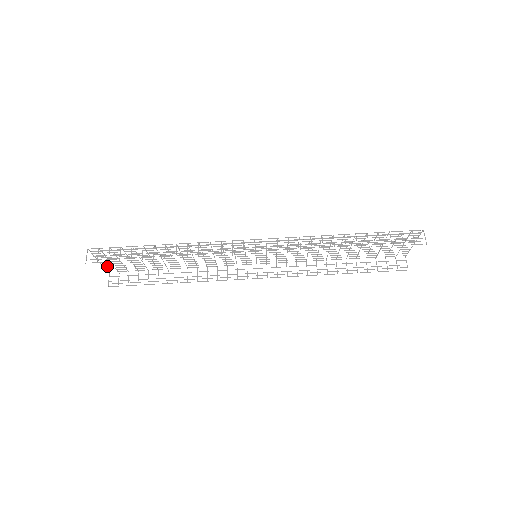
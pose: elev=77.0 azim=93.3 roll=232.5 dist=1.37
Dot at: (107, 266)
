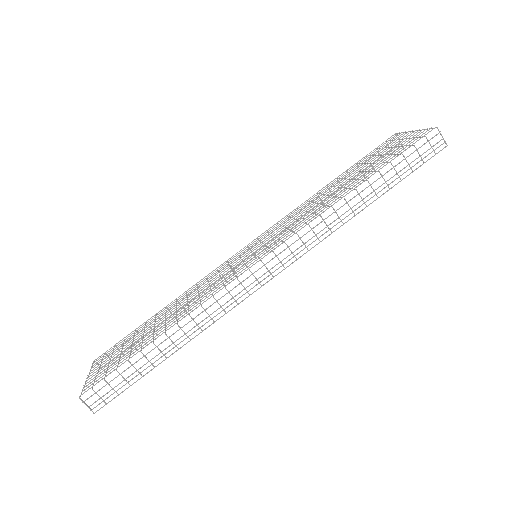
Dot at: (93, 367)
